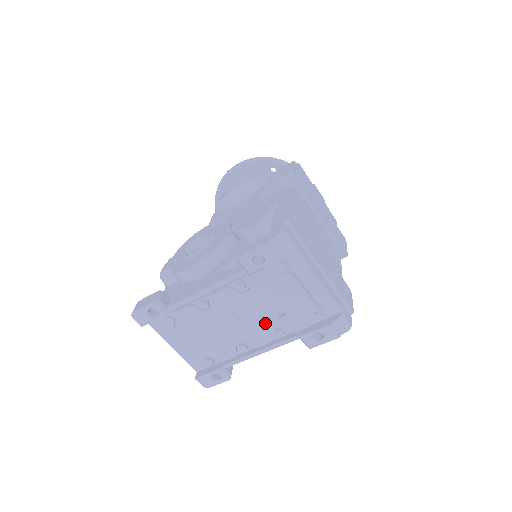
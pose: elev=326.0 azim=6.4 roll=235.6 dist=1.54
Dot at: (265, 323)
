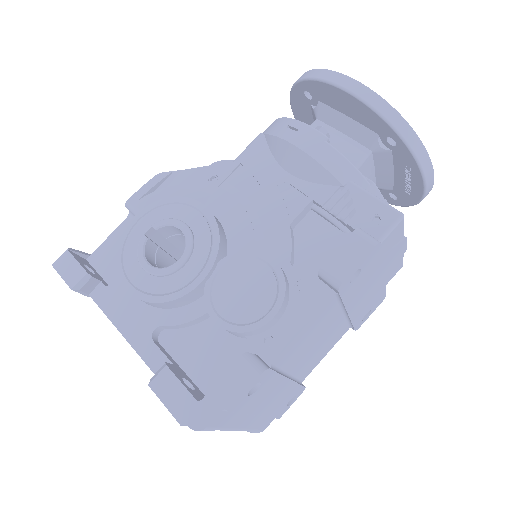
Dot at: occluded
